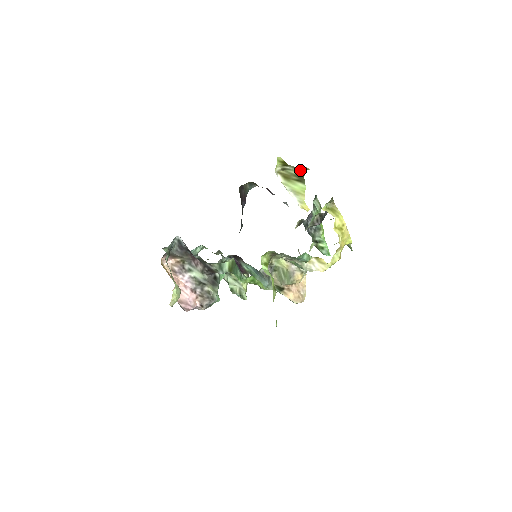
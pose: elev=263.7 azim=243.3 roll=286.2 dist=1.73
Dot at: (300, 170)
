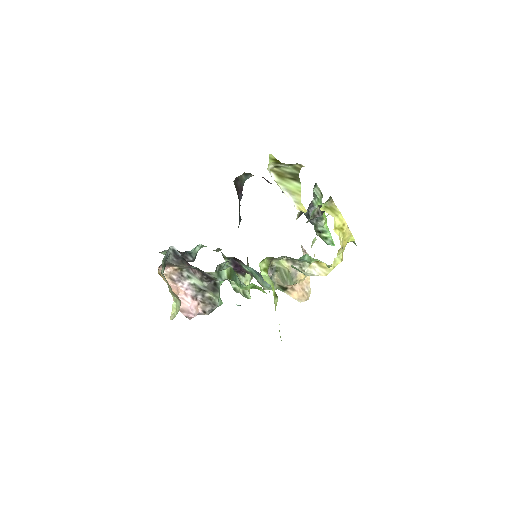
Dot at: (294, 167)
